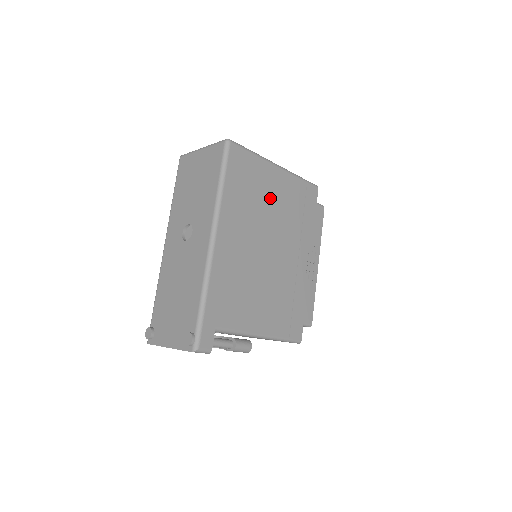
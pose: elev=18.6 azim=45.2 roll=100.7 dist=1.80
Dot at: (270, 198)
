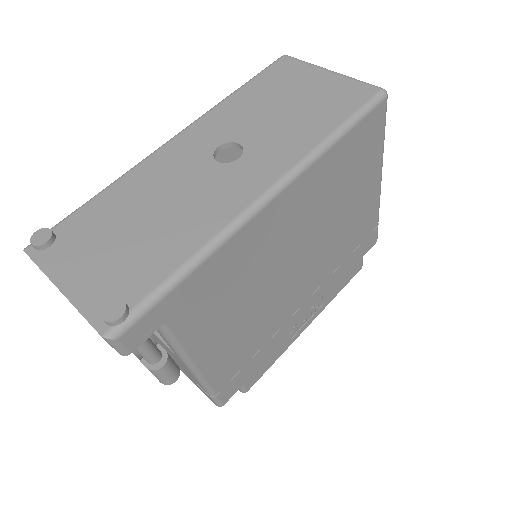
Dot at: (348, 208)
